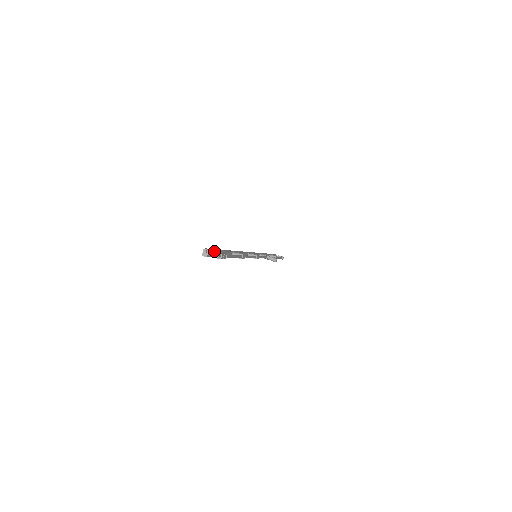
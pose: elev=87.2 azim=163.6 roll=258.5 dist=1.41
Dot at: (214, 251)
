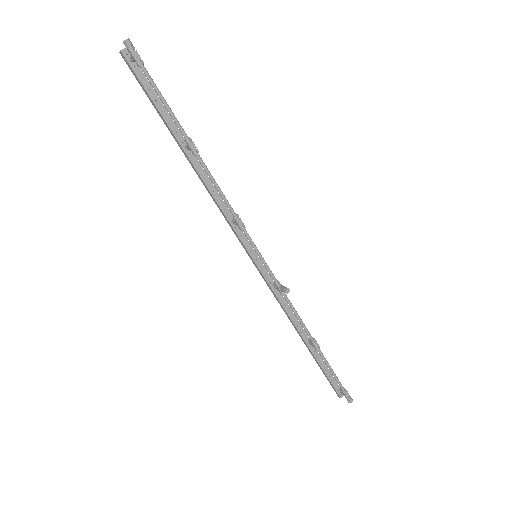
Dot at: (140, 68)
